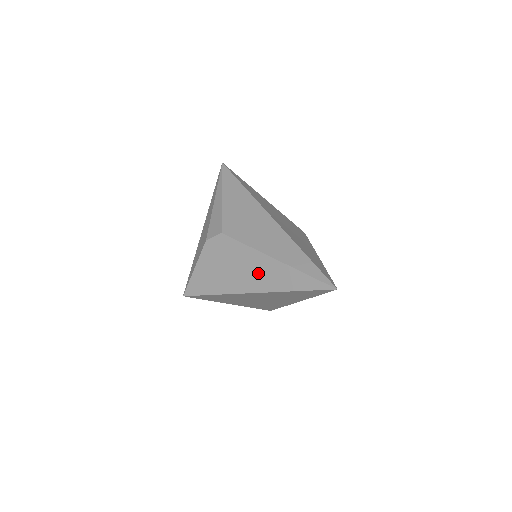
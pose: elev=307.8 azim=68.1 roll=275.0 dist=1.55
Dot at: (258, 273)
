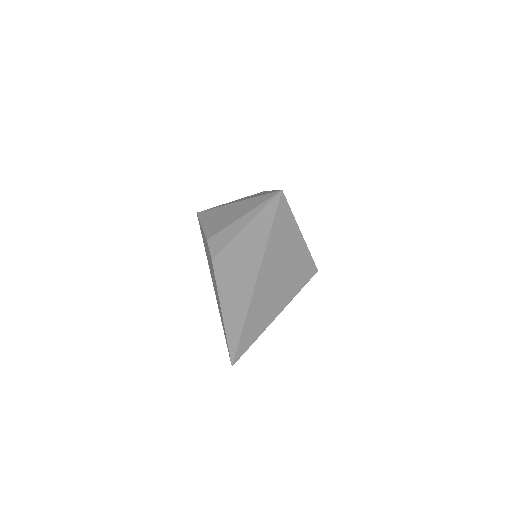
Dot at: (217, 298)
